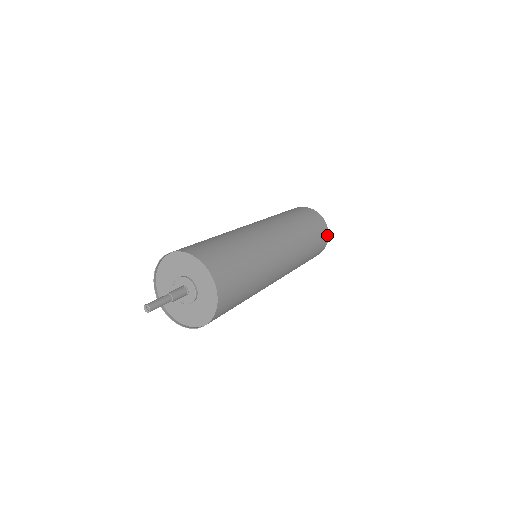
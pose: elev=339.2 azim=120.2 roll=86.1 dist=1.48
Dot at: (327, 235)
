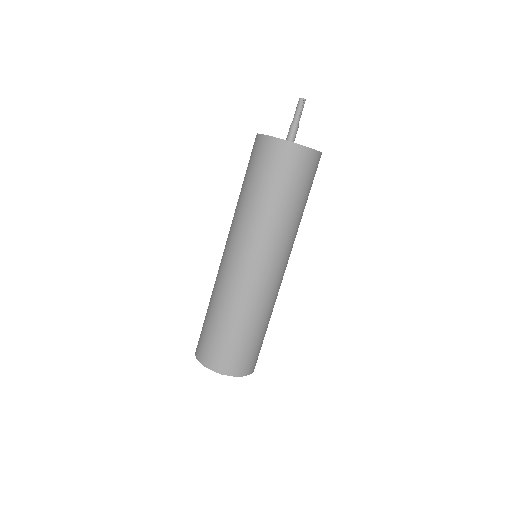
Dot at: occluded
